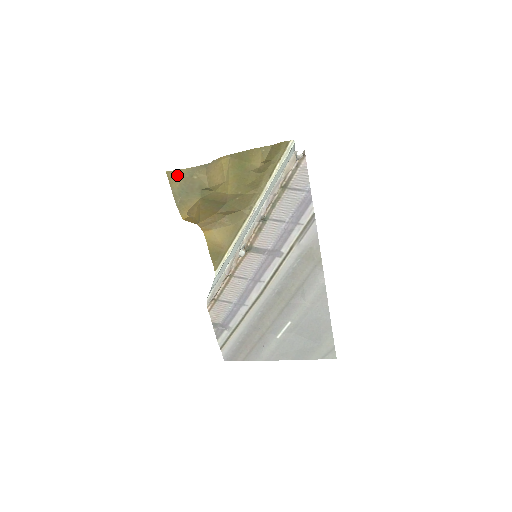
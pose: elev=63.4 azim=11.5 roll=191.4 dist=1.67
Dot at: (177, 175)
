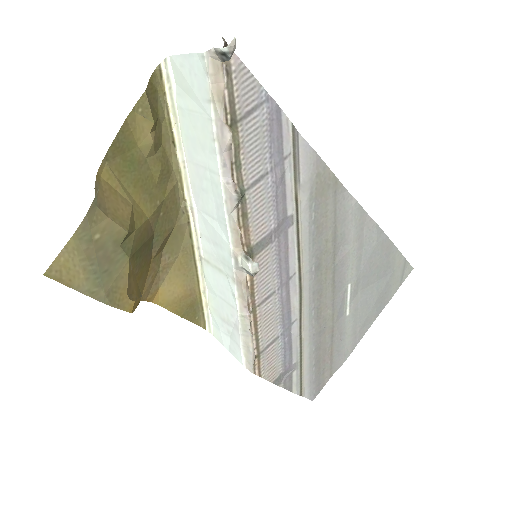
Dot at: (66, 262)
